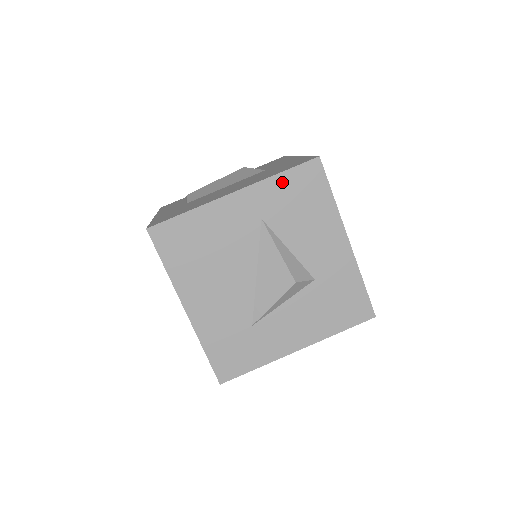
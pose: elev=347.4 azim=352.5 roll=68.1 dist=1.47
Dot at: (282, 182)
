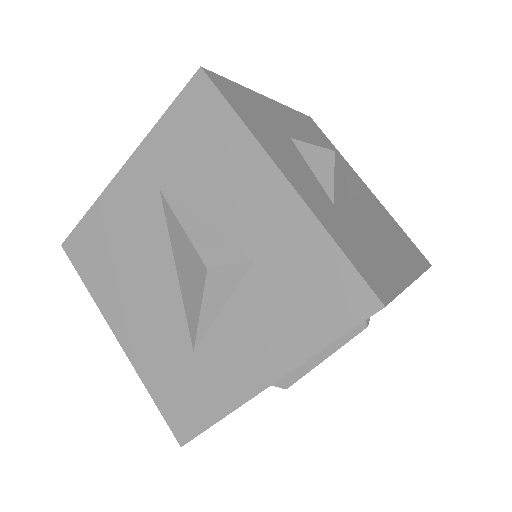
Dot at: (168, 128)
